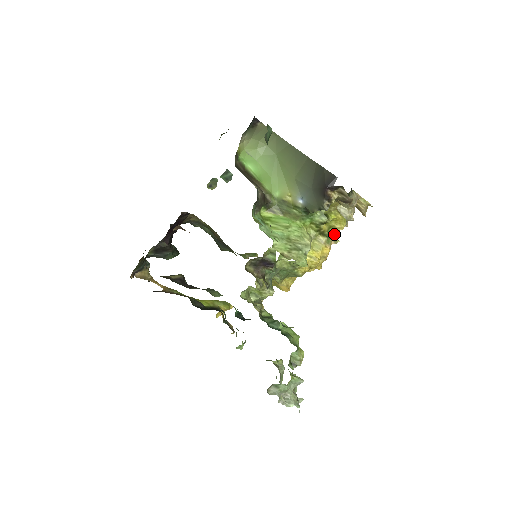
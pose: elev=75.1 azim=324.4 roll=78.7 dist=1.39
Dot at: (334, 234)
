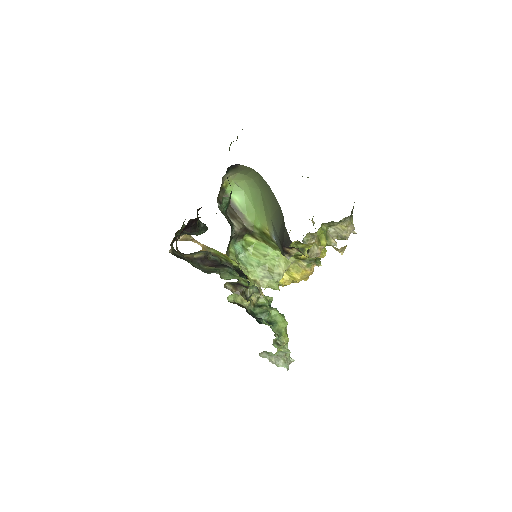
Dot at: (317, 258)
